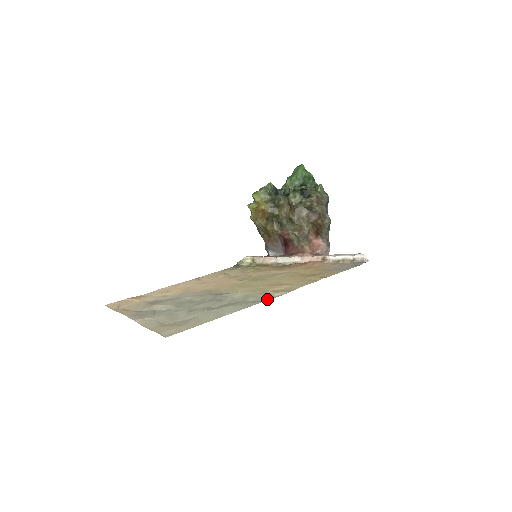
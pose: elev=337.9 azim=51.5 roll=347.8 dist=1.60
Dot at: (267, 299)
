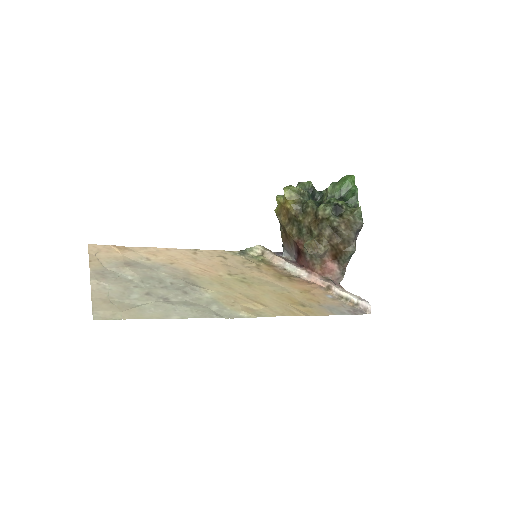
Dot at: (228, 316)
